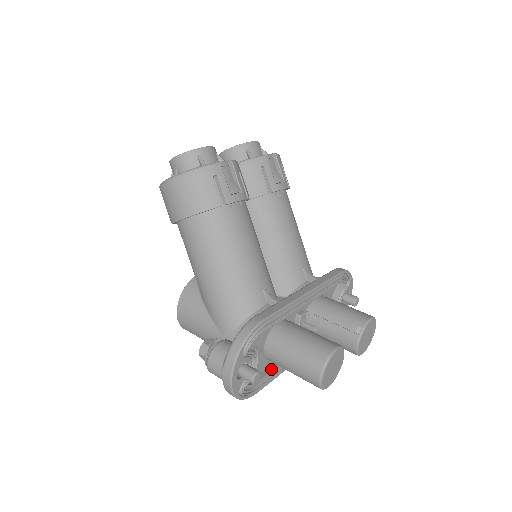
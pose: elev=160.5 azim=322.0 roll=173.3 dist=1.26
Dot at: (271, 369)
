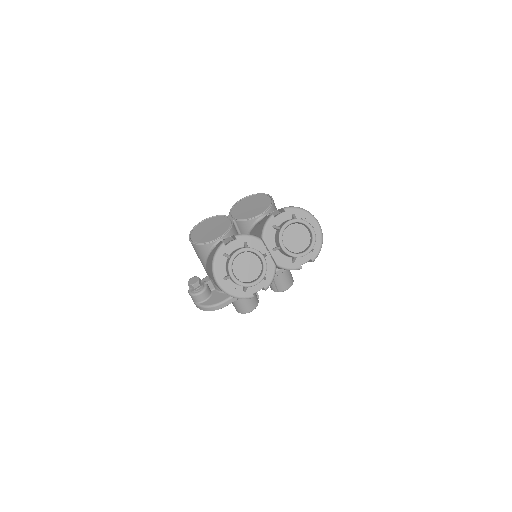
Dot at: occluded
